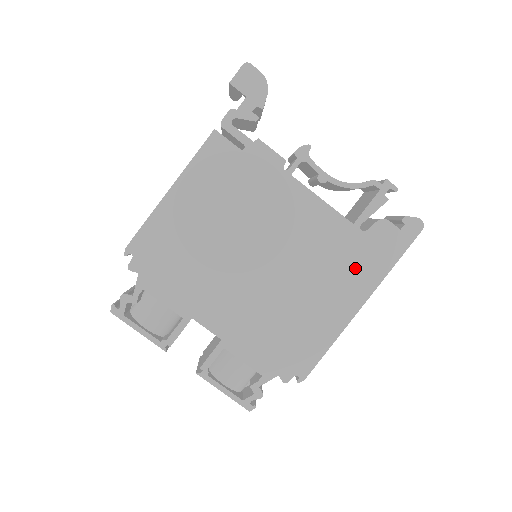
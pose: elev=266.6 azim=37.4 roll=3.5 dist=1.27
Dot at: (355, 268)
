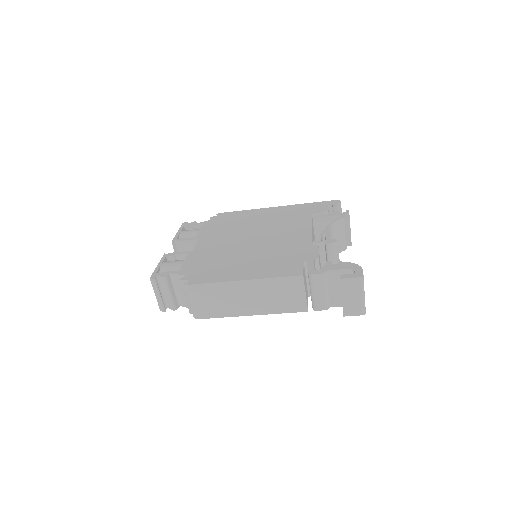
Dot at: occluded
